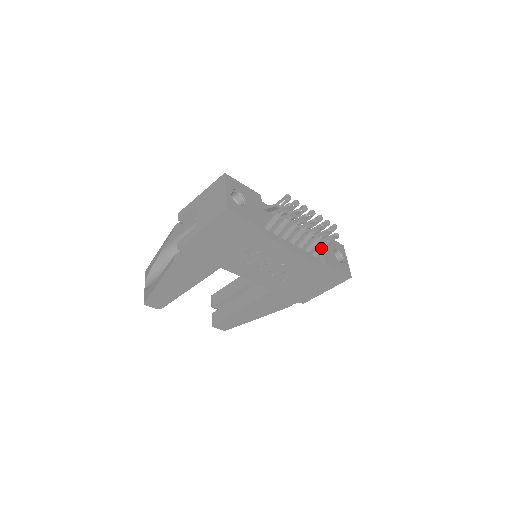
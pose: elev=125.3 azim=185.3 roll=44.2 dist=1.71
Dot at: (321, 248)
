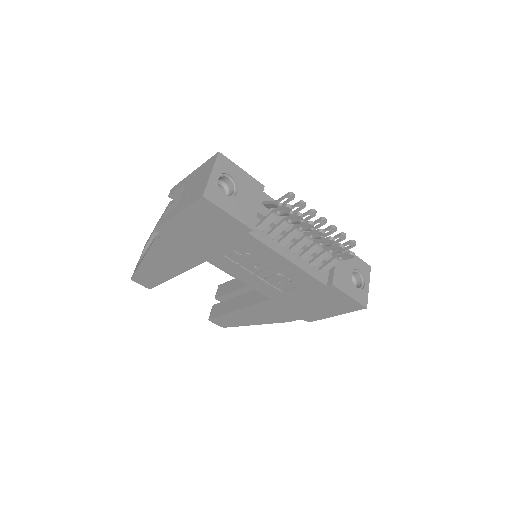
Dot at: (331, 265)
